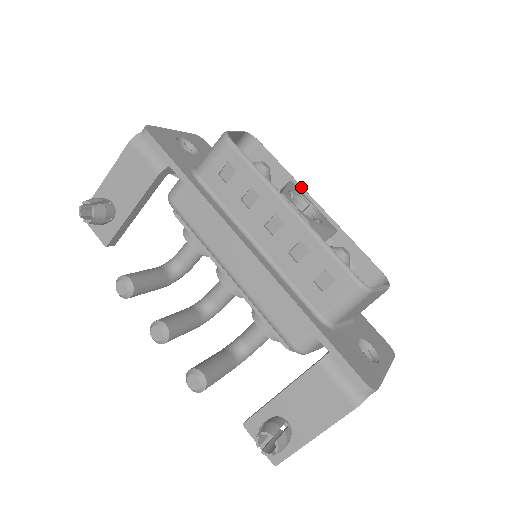
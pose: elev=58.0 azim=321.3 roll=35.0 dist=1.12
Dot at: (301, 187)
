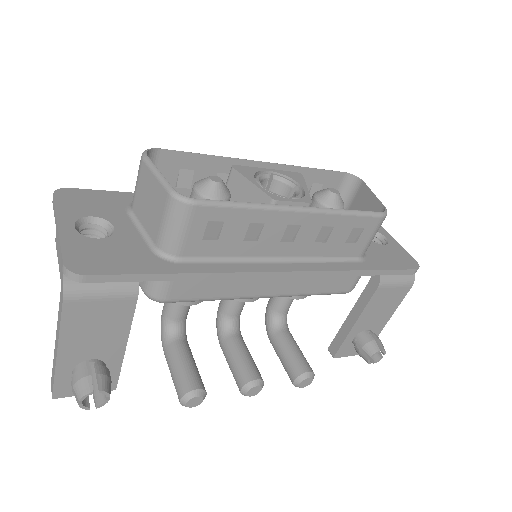
Dot at: (238, 160)
